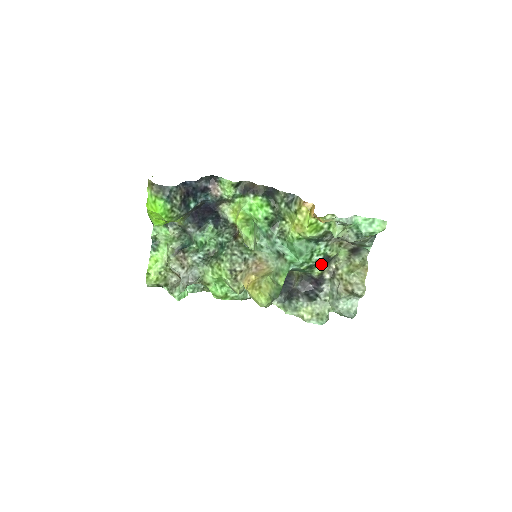
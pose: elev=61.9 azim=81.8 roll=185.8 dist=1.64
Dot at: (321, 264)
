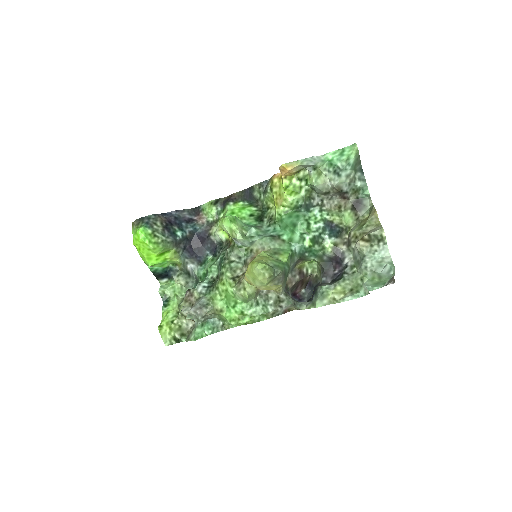
Dot at: (328, 235)
